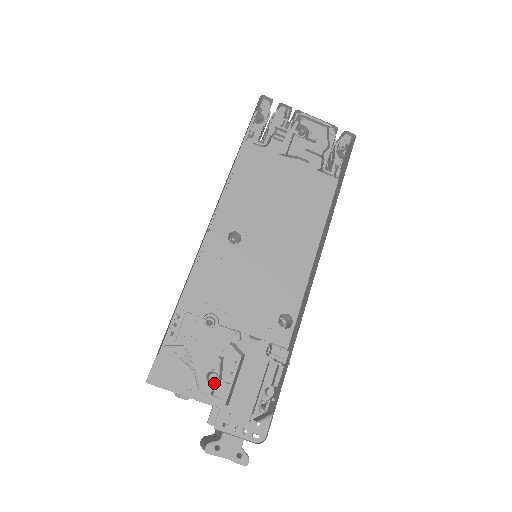
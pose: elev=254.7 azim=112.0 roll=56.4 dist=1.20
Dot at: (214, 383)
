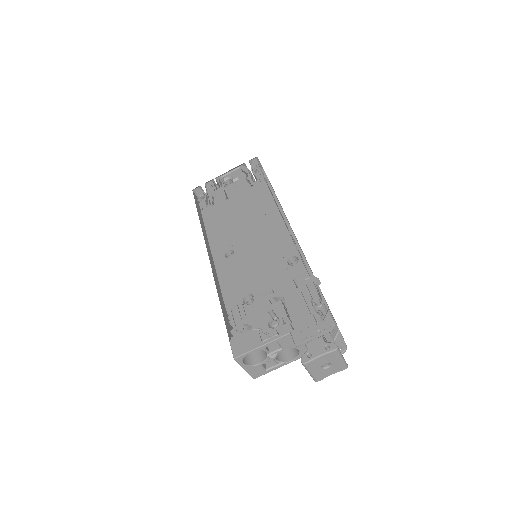
Dot at: occluded
